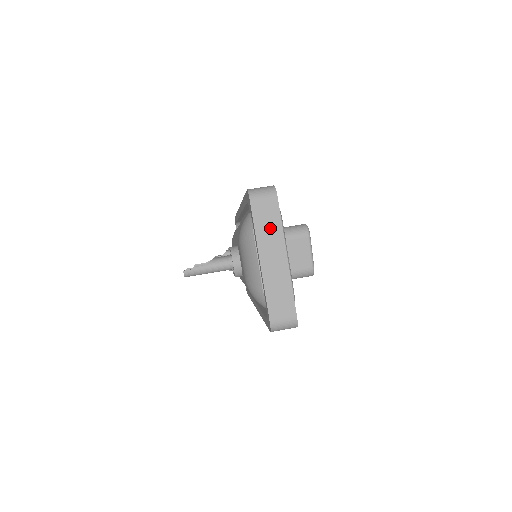
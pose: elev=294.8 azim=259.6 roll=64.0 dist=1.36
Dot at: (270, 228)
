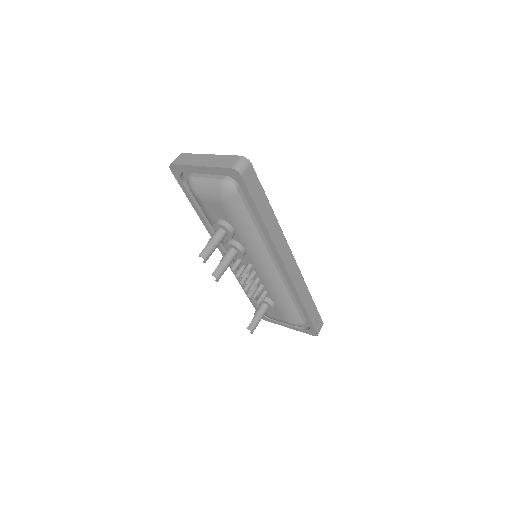
Dot at: (191, 159)
